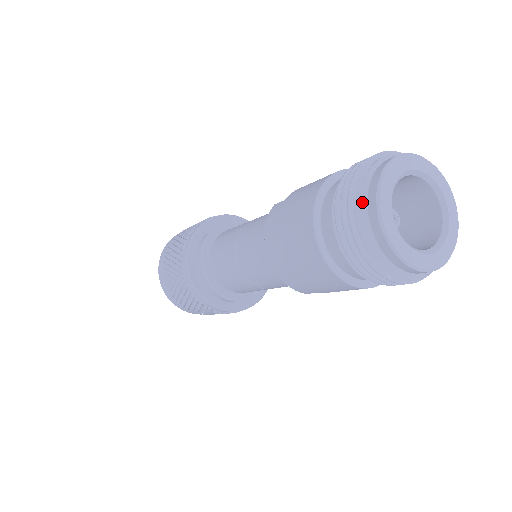
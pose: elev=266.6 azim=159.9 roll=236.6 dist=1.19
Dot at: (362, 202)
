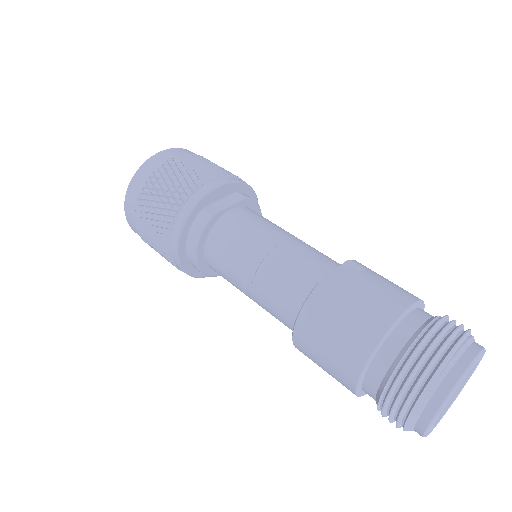
Dot at: (423, 402)
